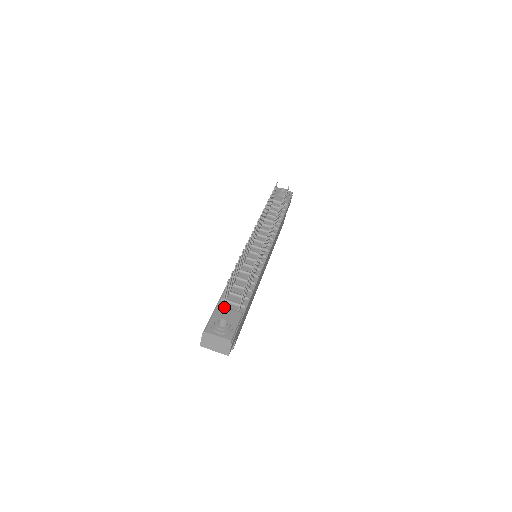
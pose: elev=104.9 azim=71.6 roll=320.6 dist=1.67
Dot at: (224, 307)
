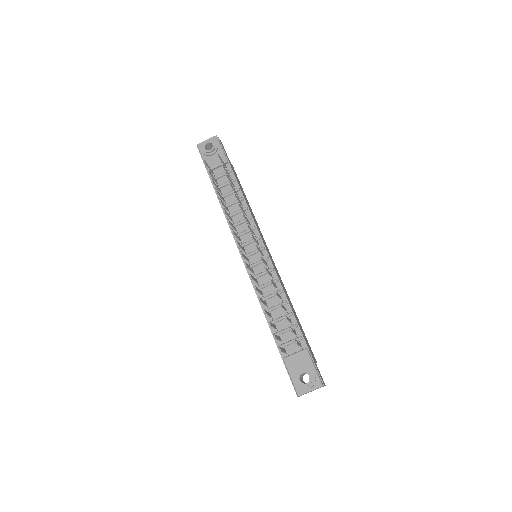
Dot at: (290, 357)
